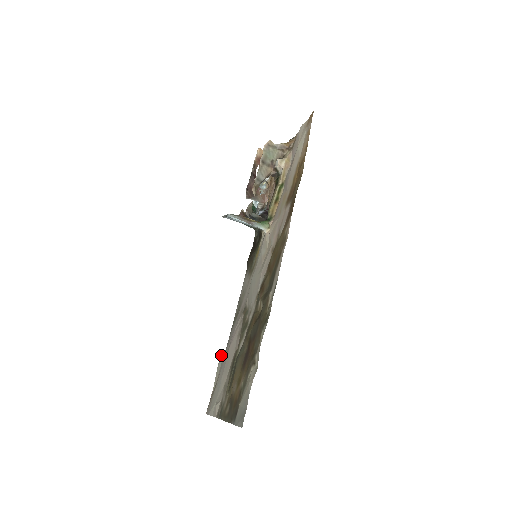
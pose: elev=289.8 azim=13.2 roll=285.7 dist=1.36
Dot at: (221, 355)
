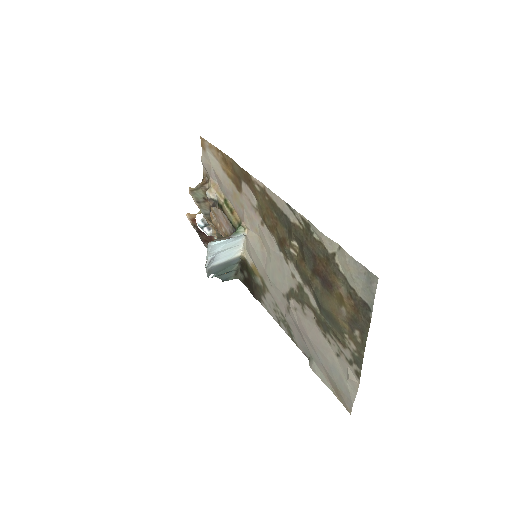
Dot at: (309, 365)
